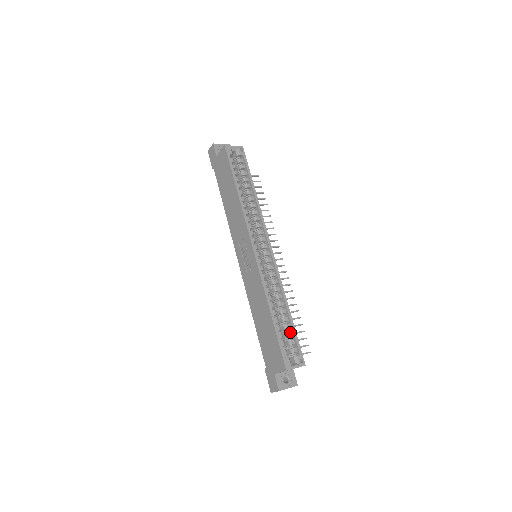
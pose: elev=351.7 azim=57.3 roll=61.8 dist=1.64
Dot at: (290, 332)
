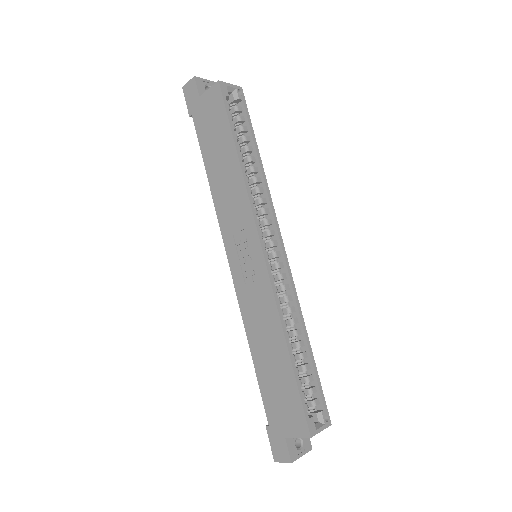
Dot at: (310, 375)
